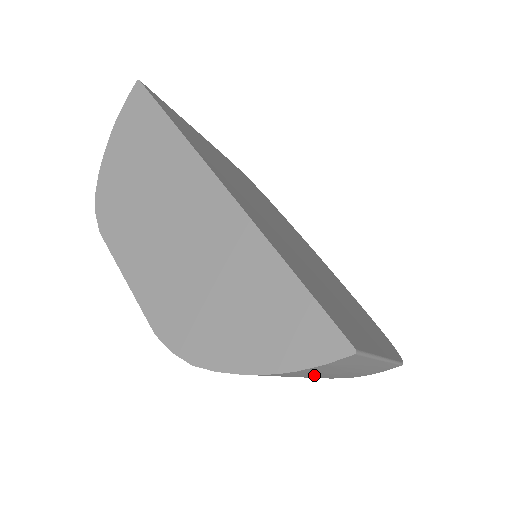
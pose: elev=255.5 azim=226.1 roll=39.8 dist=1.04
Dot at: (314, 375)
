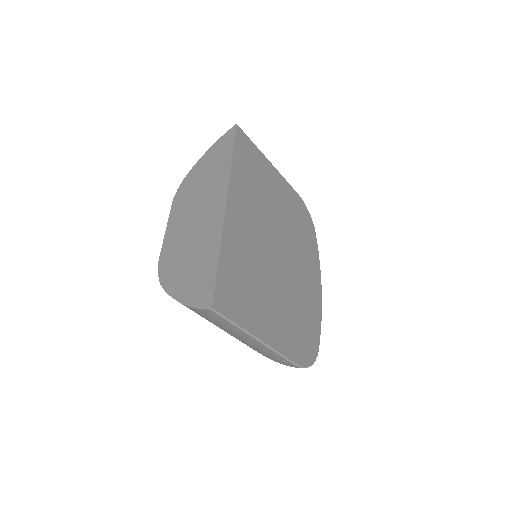
Dot at: (218, 326)
